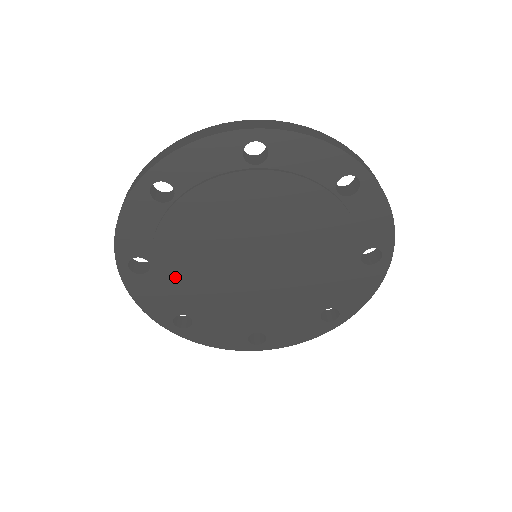
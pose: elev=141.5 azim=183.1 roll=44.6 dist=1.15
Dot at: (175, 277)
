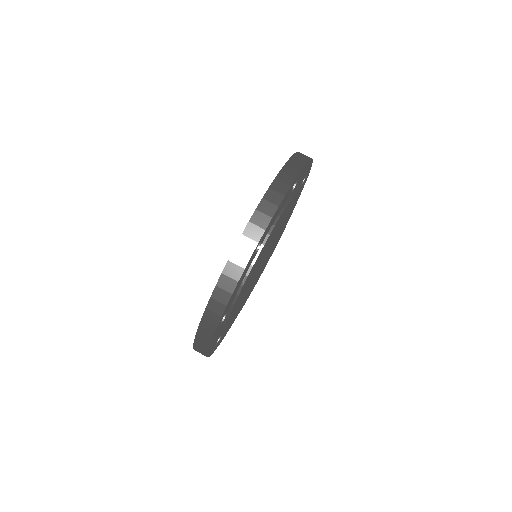
Dot at: occluded
